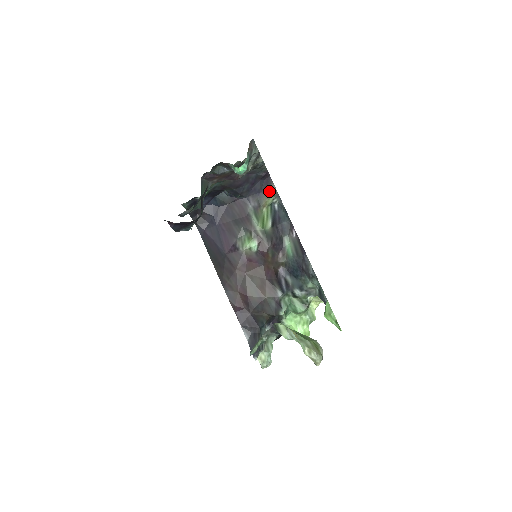
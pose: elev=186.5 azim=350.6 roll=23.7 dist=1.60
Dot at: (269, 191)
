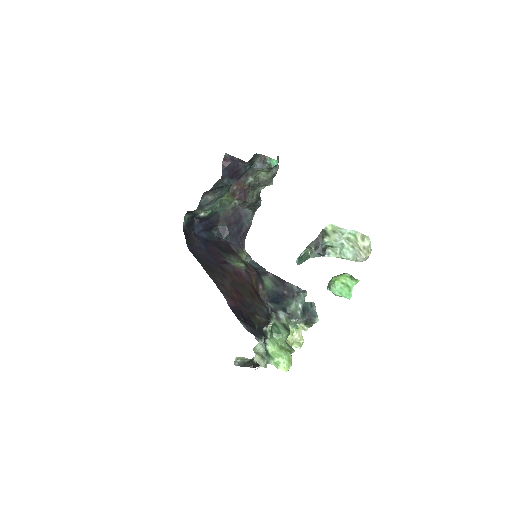
Dot at: occluded
